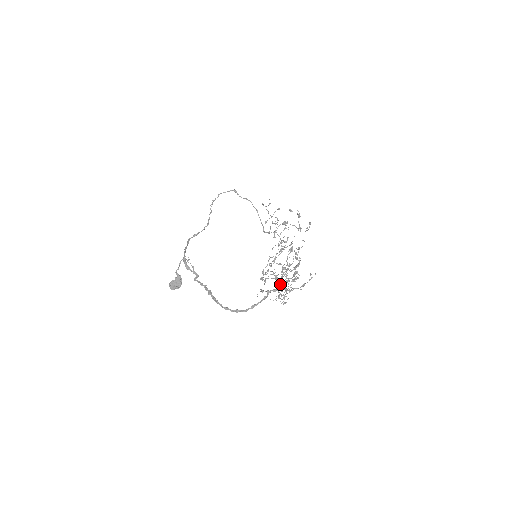
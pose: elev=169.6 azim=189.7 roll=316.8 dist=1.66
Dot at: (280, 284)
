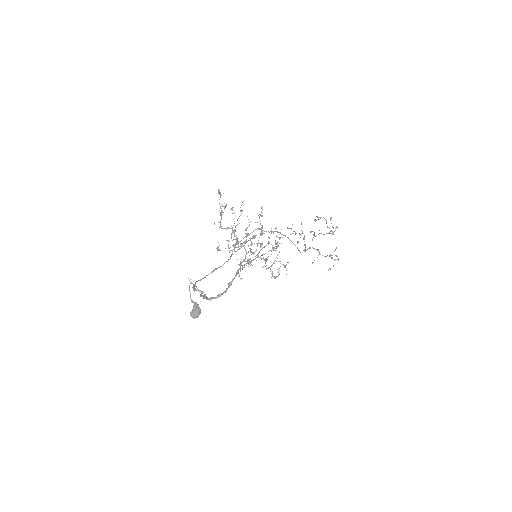
Dot at: occluded
